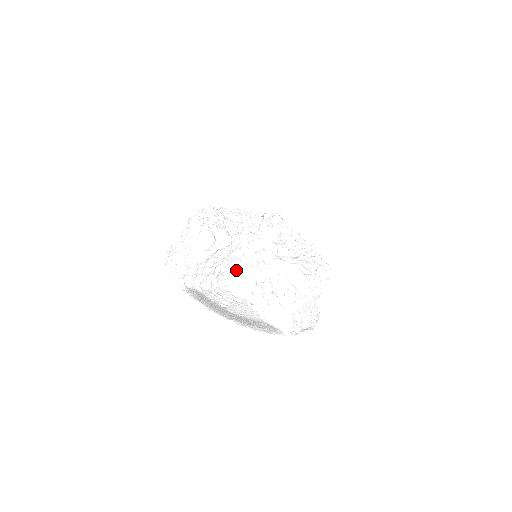
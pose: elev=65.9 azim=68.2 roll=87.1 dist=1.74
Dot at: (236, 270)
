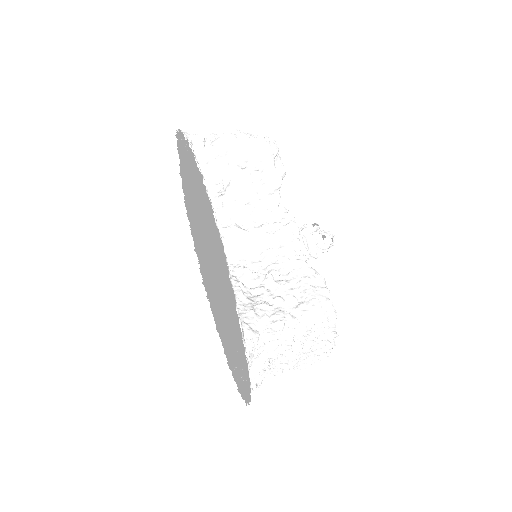
Dot at: (235, 229)
